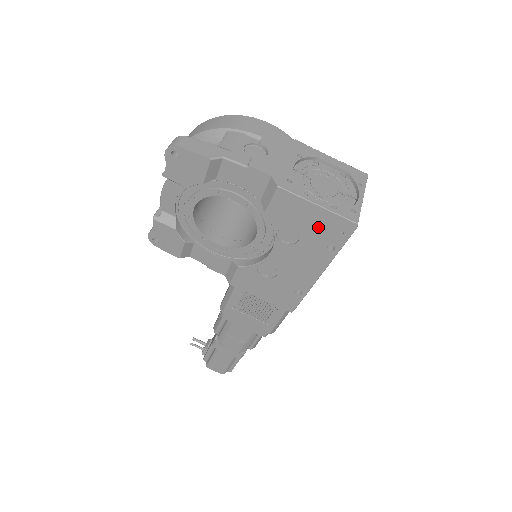
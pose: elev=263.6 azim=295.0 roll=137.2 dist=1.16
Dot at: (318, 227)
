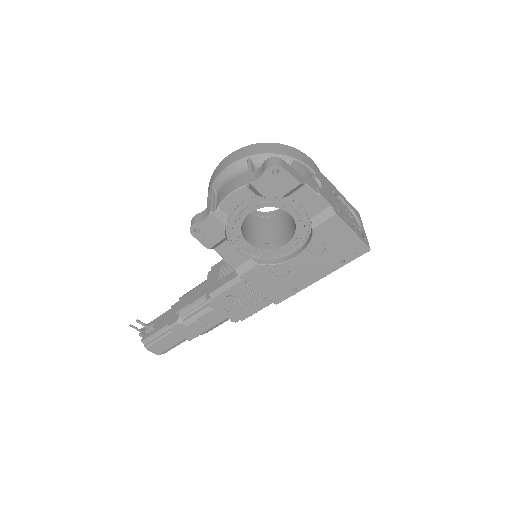
Dot at: (343, 246)
